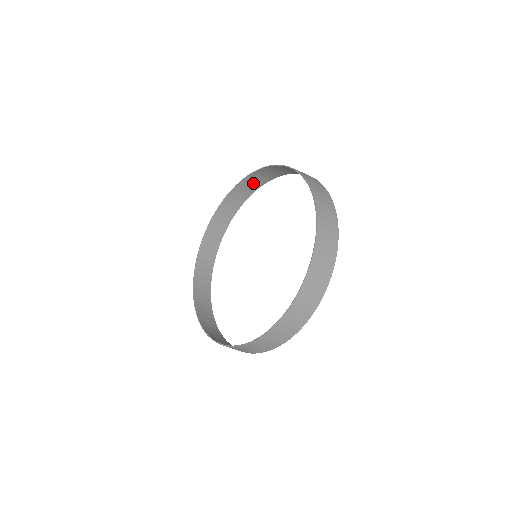
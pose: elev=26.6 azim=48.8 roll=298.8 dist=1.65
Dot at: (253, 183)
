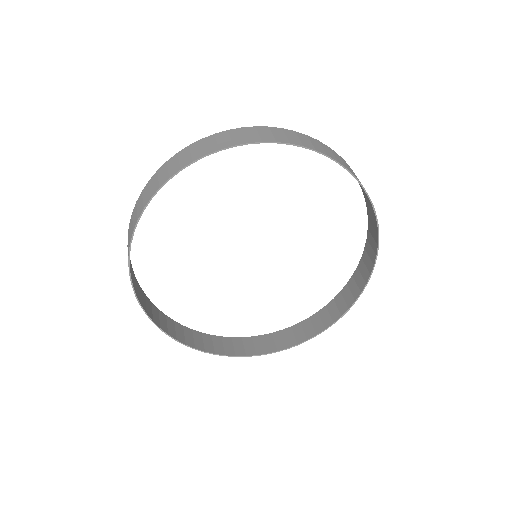
Dot at: occluded
